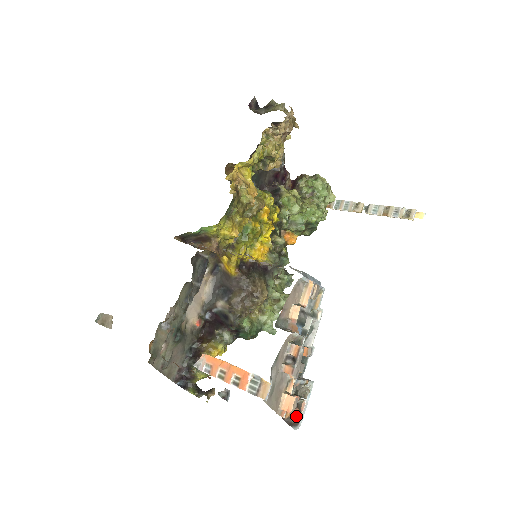
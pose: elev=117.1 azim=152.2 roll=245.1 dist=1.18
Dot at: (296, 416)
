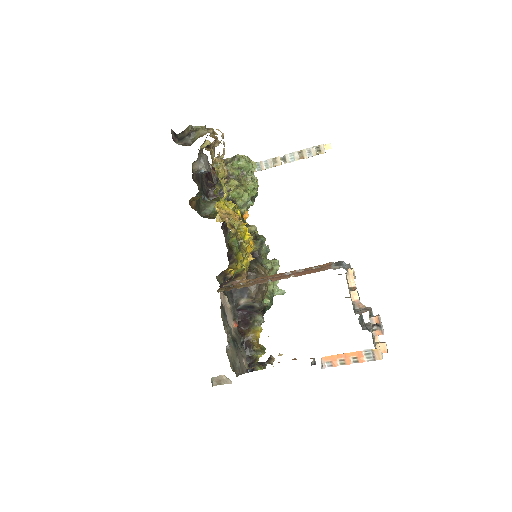
Dot at: occluded
